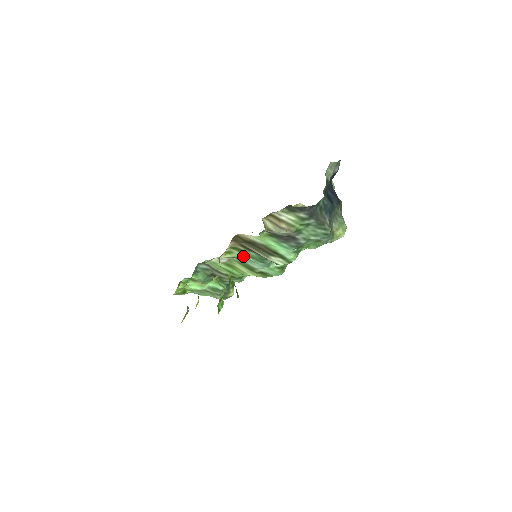
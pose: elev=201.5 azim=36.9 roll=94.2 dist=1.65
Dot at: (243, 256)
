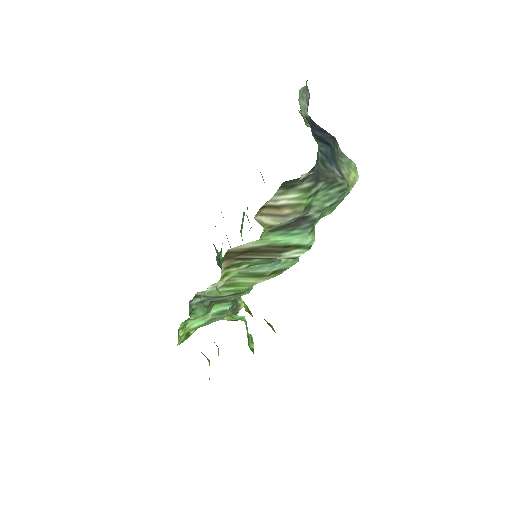
Dot at: (244, 268)
